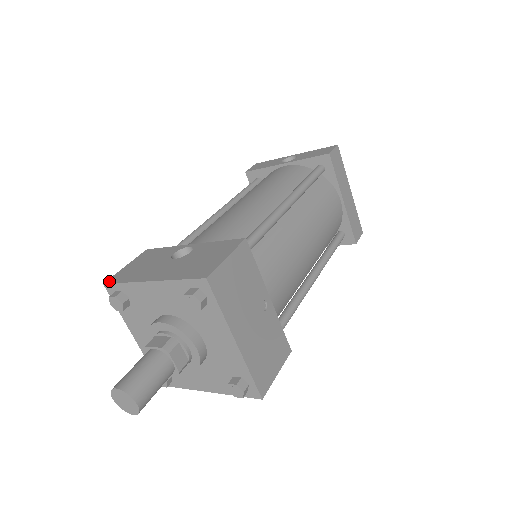
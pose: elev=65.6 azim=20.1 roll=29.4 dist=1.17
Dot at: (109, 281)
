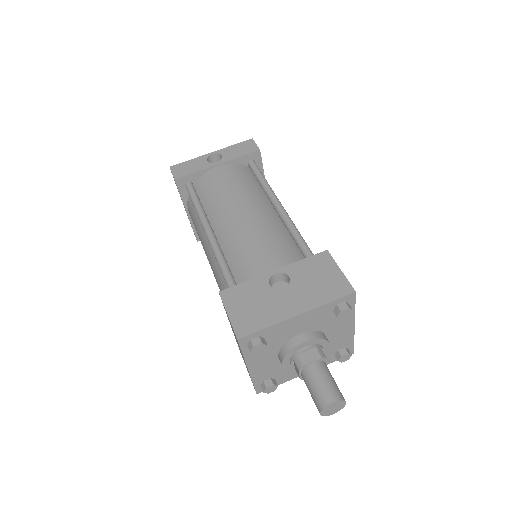
Dot at: (241, 334)
